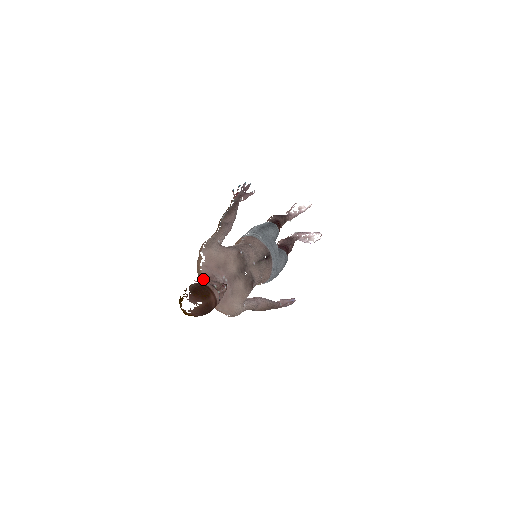
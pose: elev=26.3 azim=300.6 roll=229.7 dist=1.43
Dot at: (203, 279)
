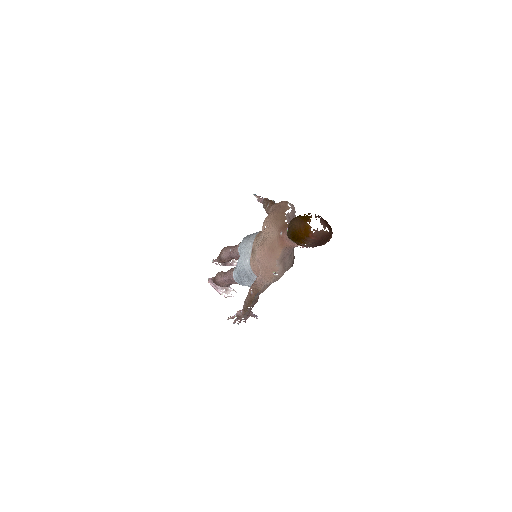
Dot at: occluded
